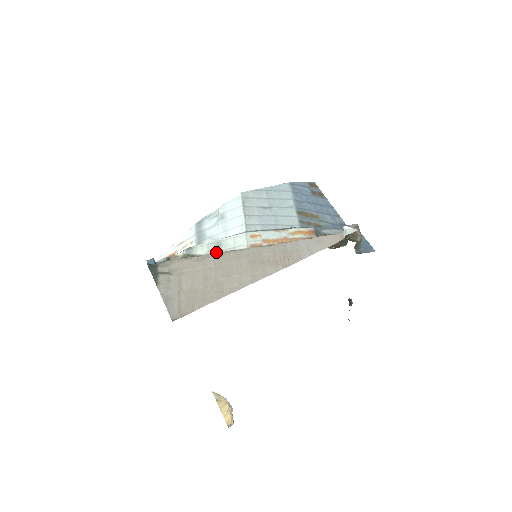
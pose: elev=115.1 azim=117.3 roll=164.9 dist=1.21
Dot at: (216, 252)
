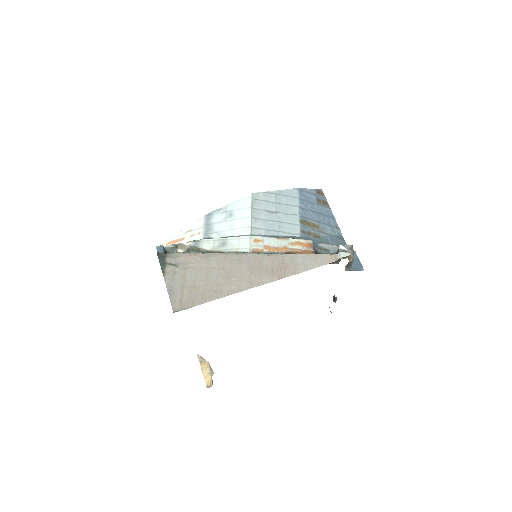
Dot at: (220, 250)
